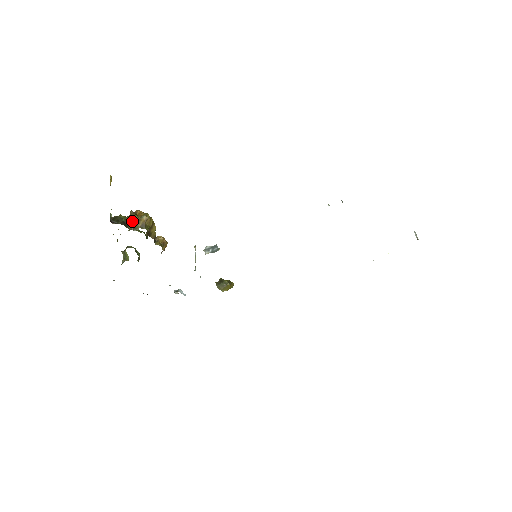
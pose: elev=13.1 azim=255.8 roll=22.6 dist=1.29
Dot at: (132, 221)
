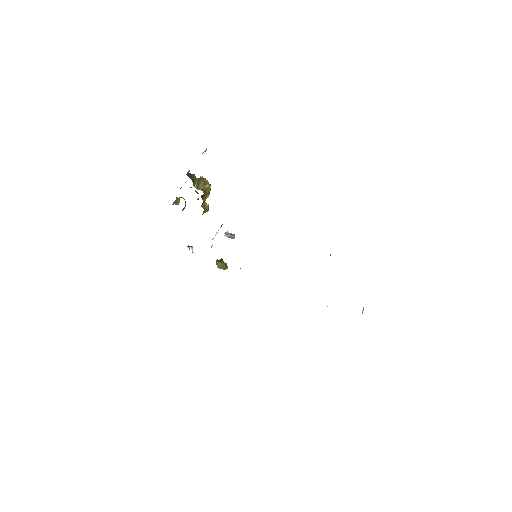
Dot at: (199, 182)
